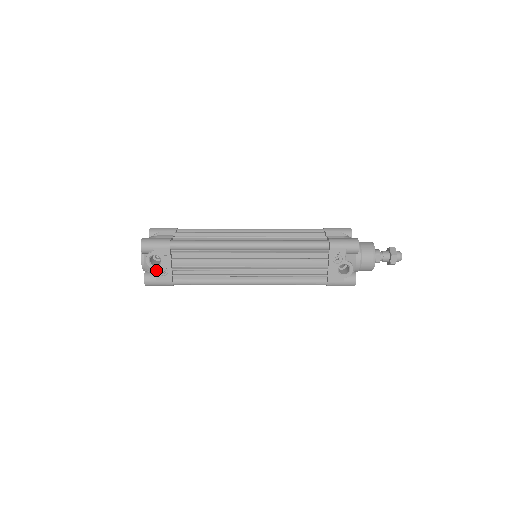
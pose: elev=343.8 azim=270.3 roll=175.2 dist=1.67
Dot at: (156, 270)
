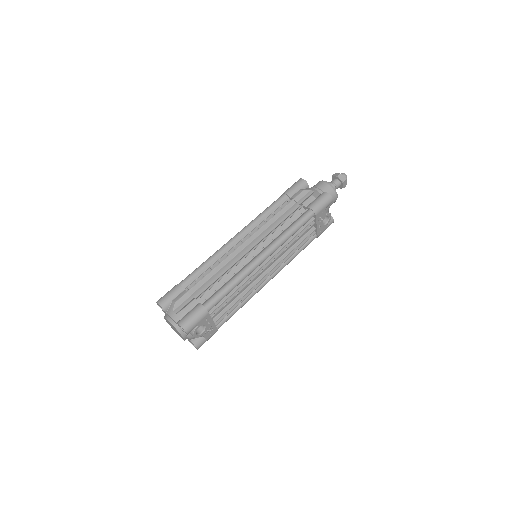
Dot at: (203, 335)
